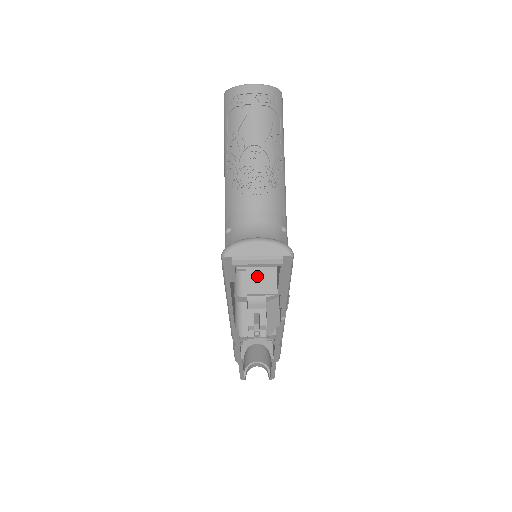
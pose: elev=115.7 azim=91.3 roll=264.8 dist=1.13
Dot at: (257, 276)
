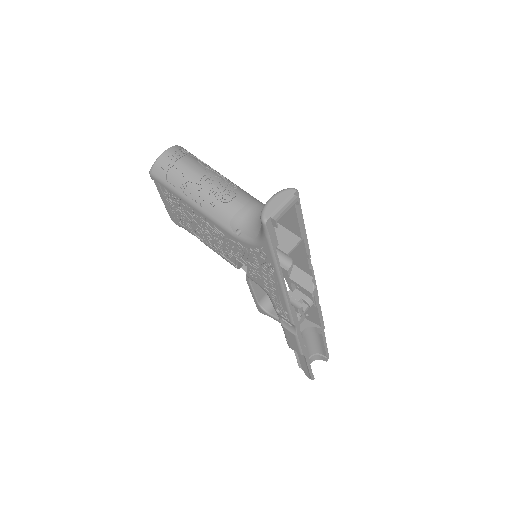
Dot at: (281, 241)
